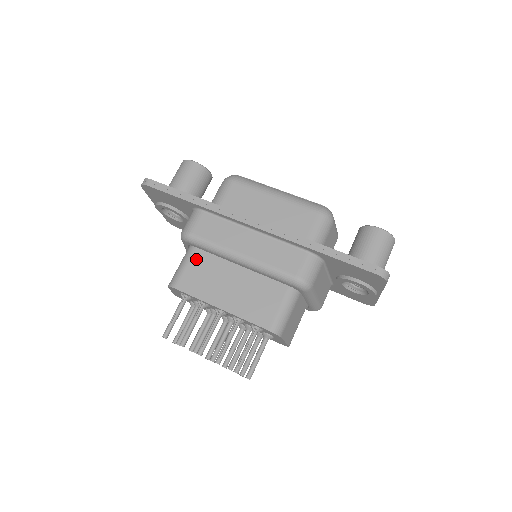
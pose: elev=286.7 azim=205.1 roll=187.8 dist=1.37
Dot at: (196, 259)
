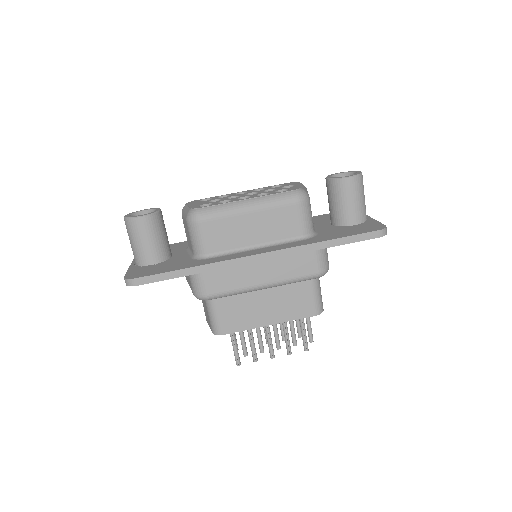
Dot at: (222, 304)
